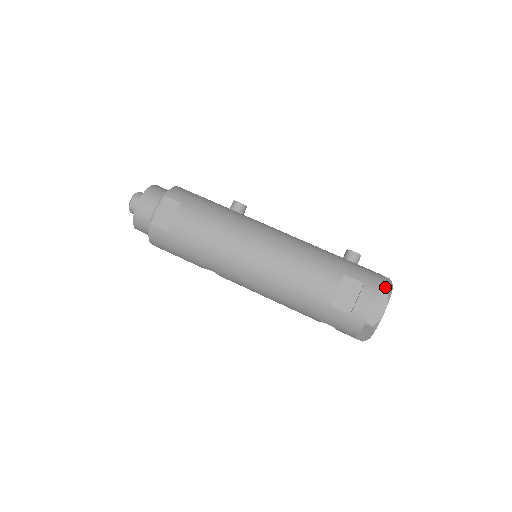
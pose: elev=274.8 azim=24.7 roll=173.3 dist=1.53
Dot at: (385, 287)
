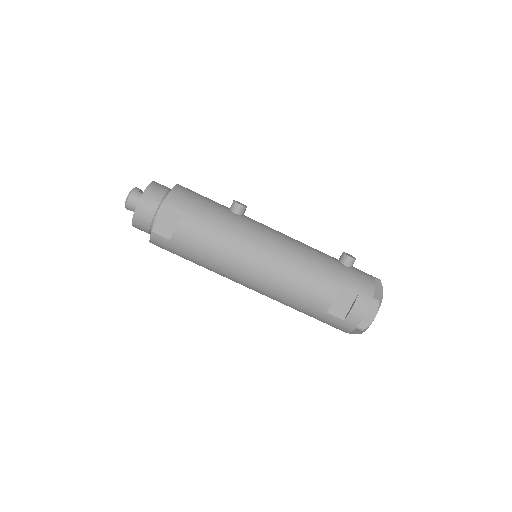
Dot at: (377, 295)
